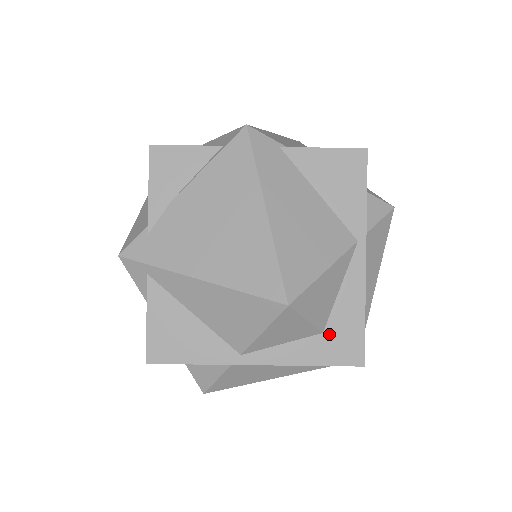
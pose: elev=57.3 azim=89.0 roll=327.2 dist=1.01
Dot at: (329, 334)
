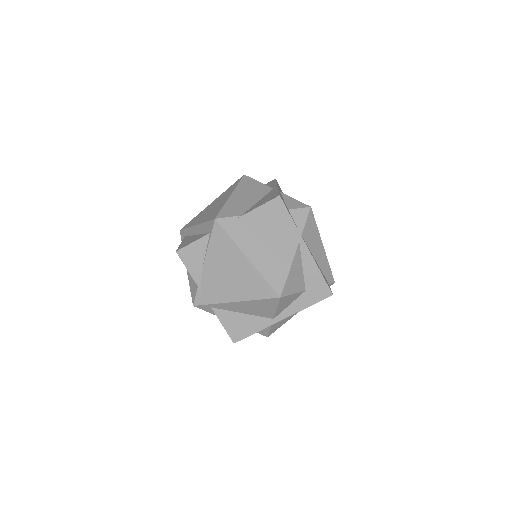
Dot at: (309, 290)
